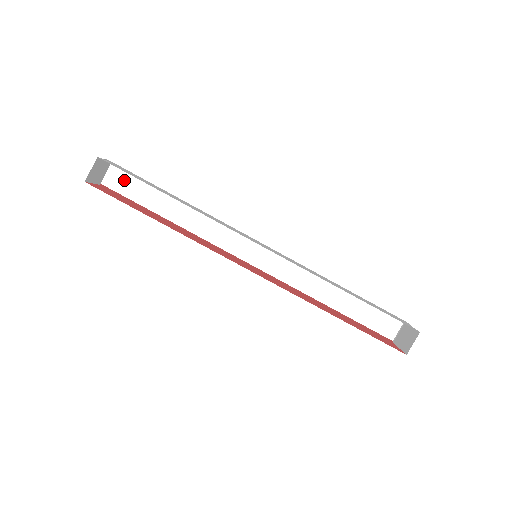
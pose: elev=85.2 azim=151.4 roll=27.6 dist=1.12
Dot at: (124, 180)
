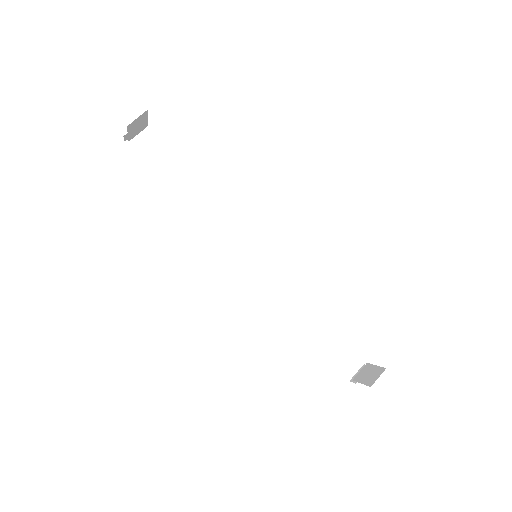
Dot at: (150, 148)
